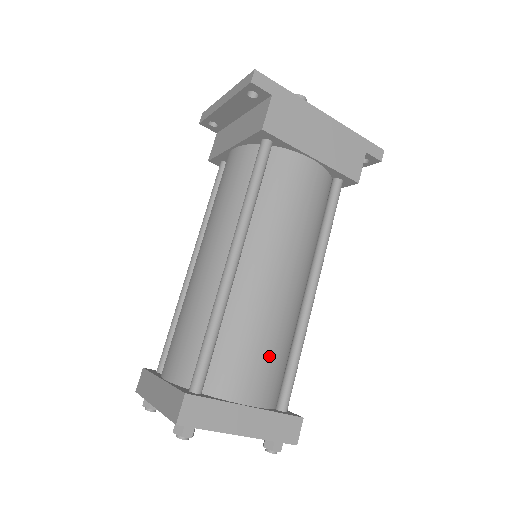
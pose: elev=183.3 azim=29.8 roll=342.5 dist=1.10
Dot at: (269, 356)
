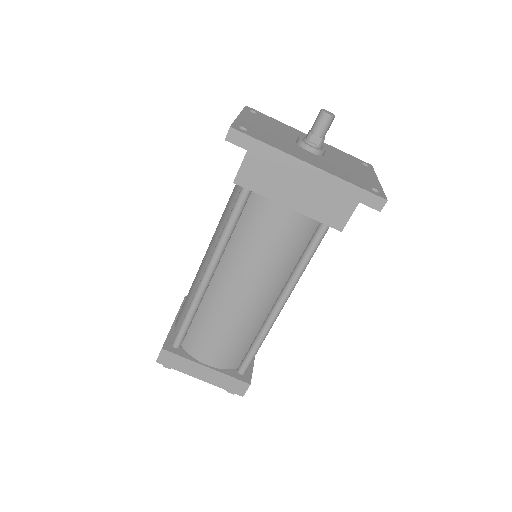
Dot at: (227, 342)
